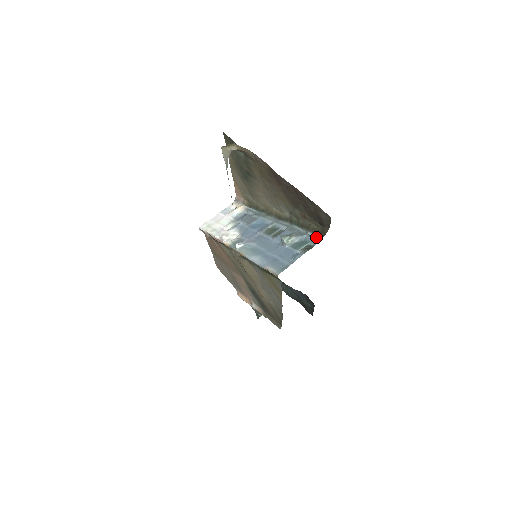
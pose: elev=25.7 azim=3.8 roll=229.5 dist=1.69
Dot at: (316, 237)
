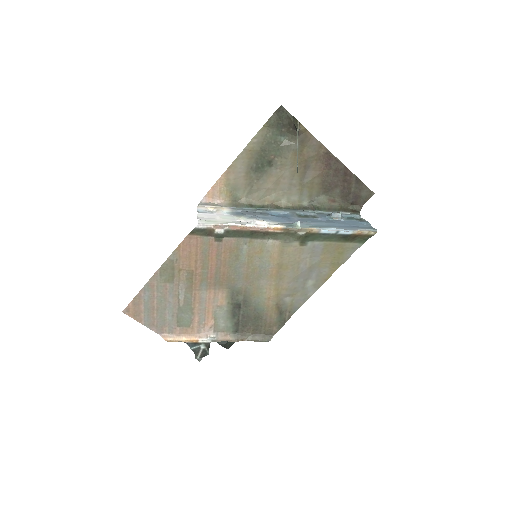
Dot at: (354, 213)
